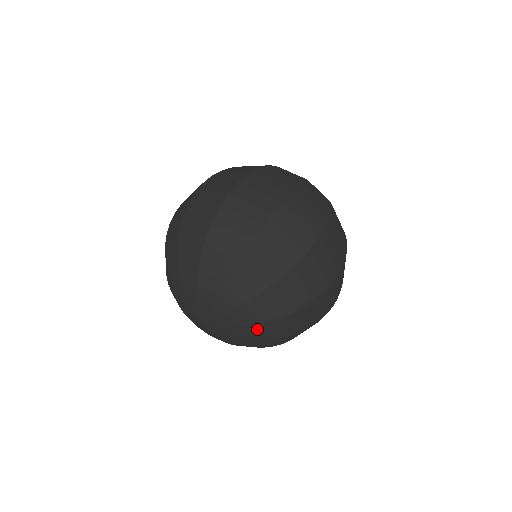
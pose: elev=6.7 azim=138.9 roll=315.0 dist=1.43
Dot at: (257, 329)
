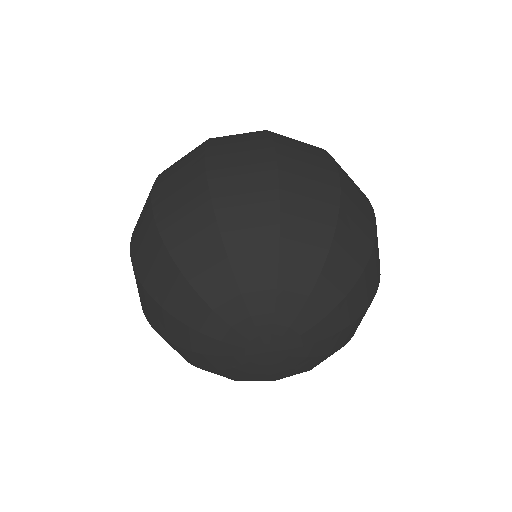
Dot at: (325, 286)
